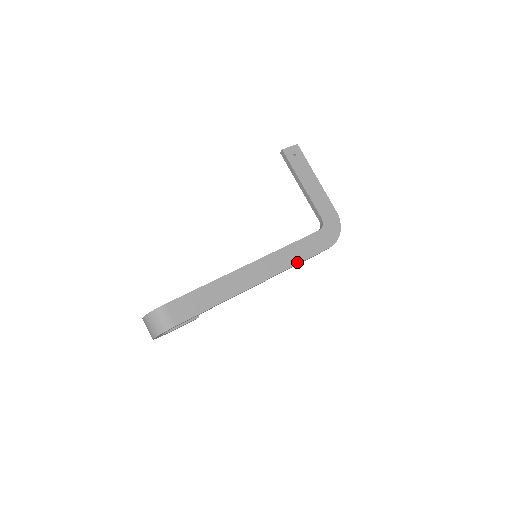
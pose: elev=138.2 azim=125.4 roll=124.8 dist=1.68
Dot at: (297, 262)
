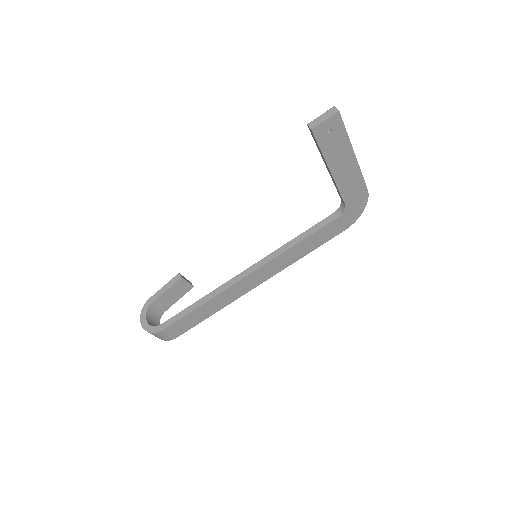
Dot at: (302, 256)
